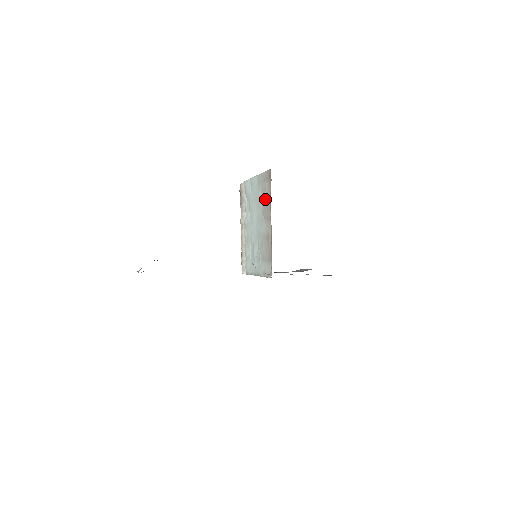
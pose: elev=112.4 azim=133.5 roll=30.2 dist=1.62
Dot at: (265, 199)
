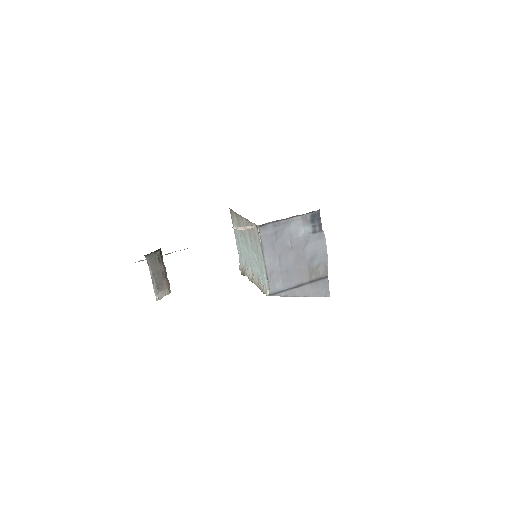
Dot at: (238, 225)
